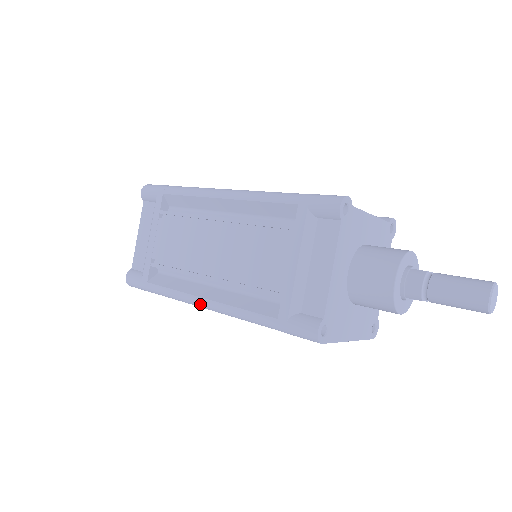
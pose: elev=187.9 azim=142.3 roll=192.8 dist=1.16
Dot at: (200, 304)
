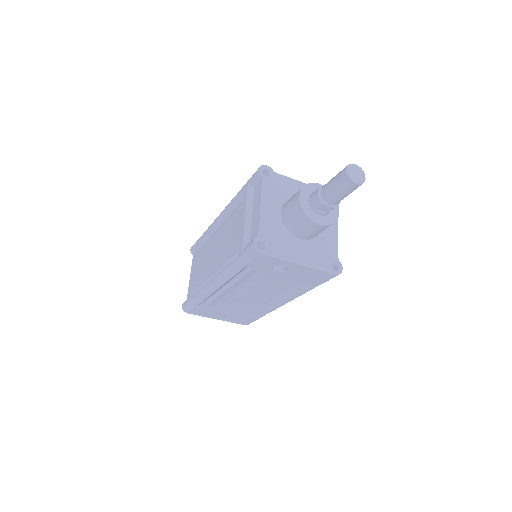
Dot at: (211, 286)
